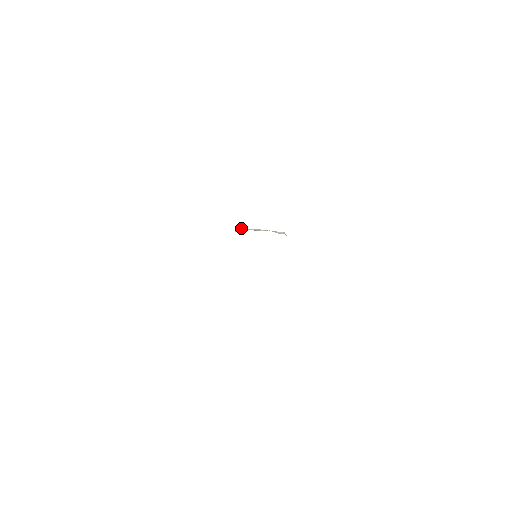
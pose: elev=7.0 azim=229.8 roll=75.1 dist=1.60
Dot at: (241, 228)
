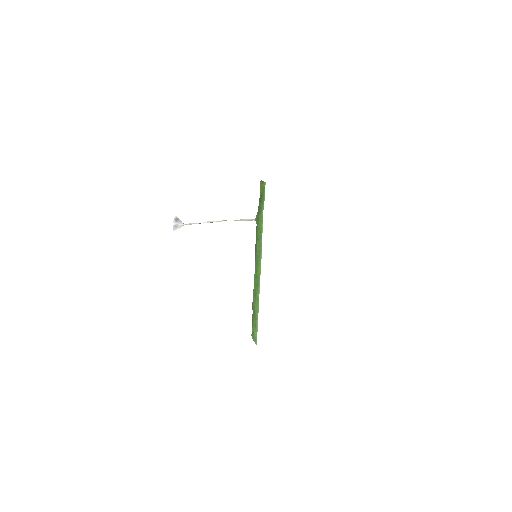
Dot at: (179, 224)
